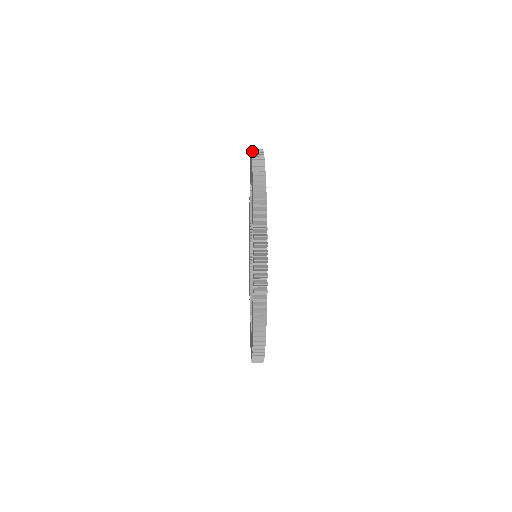
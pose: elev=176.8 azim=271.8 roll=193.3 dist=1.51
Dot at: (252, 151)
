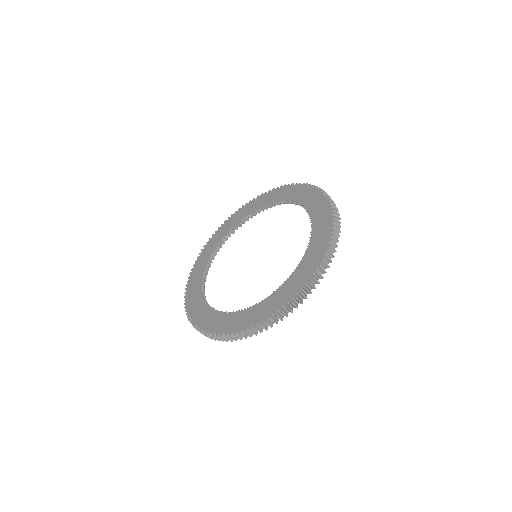
Dot at: (274, 188)
